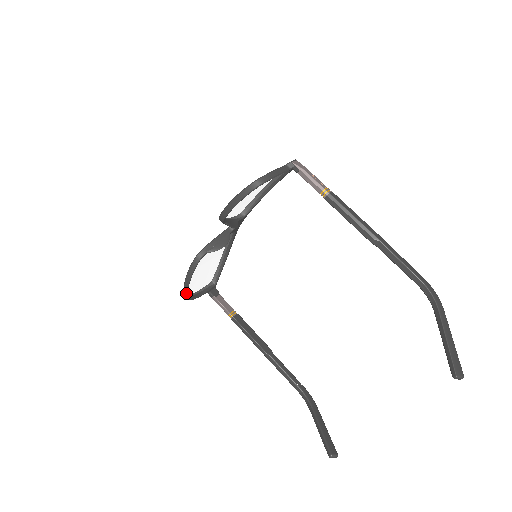
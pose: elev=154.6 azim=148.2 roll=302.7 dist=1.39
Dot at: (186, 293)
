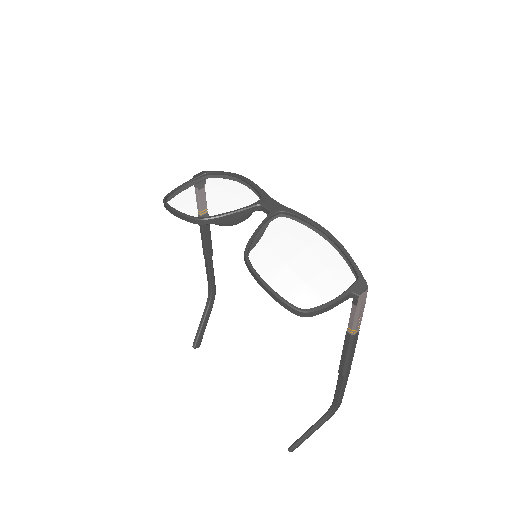
Dot at: (166, 208)
